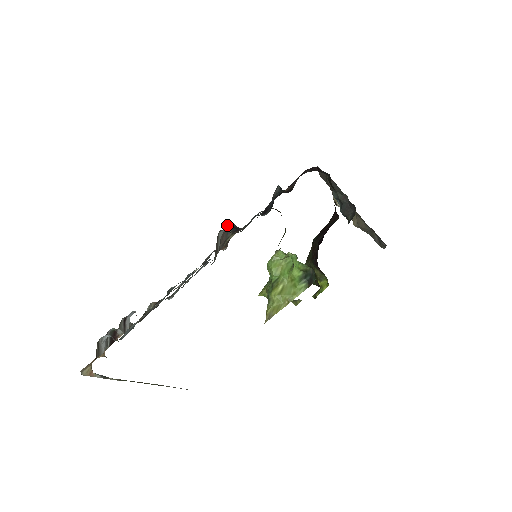
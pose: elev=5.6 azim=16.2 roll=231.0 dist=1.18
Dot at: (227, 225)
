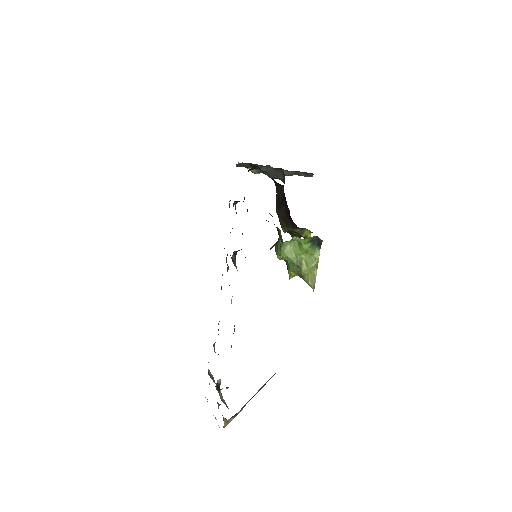
Dot at: occluded
